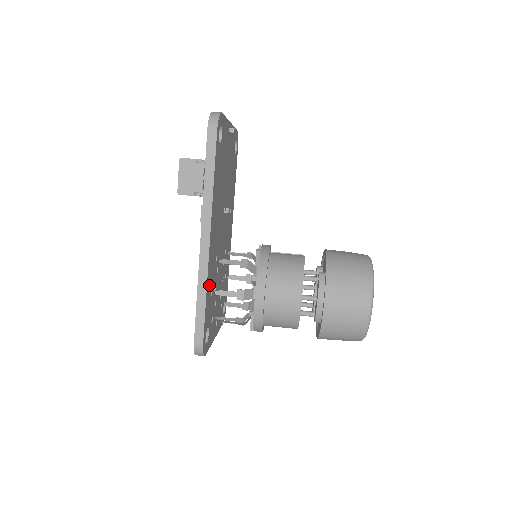
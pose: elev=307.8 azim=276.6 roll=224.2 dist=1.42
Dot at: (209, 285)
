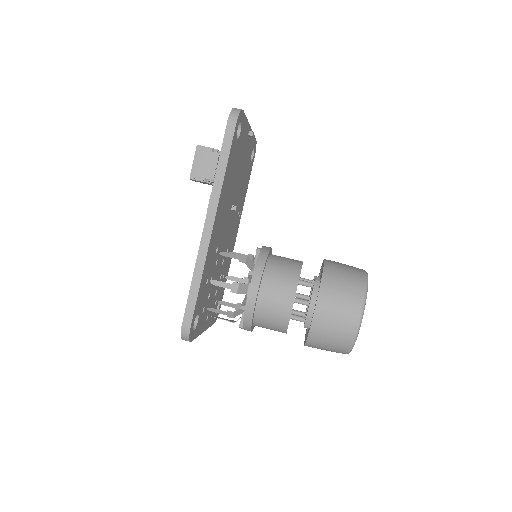
Dot at: (206, 271)
